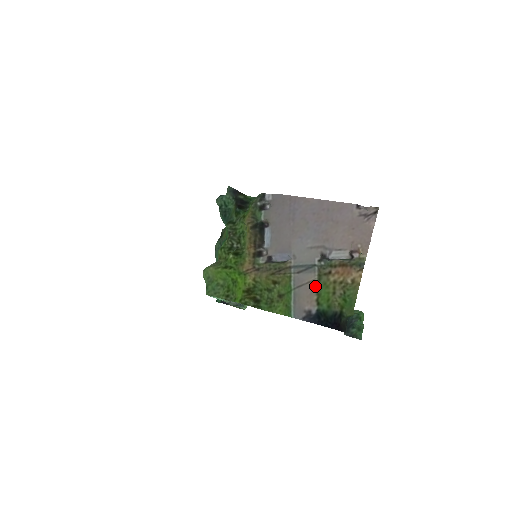
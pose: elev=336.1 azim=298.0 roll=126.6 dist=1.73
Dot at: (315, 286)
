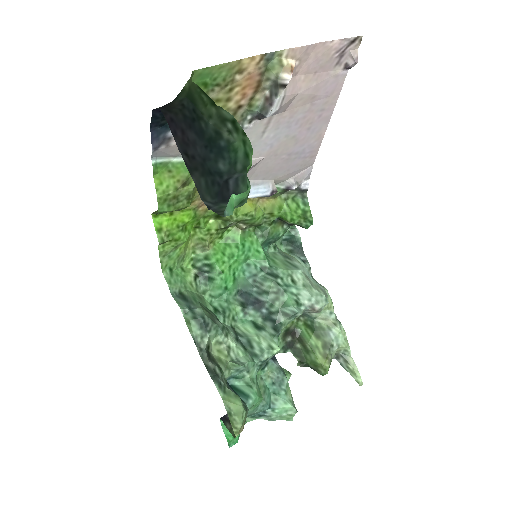
Dot at: occluded
